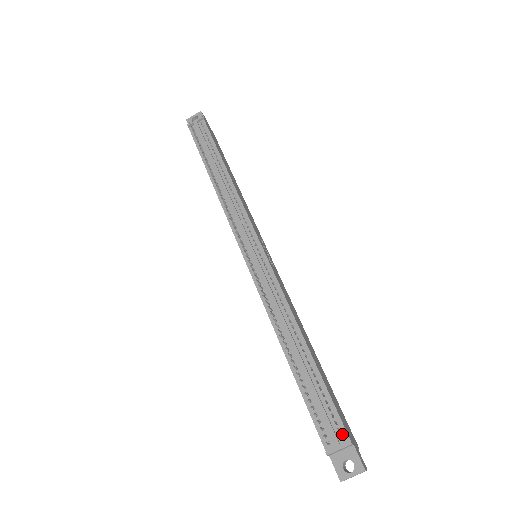
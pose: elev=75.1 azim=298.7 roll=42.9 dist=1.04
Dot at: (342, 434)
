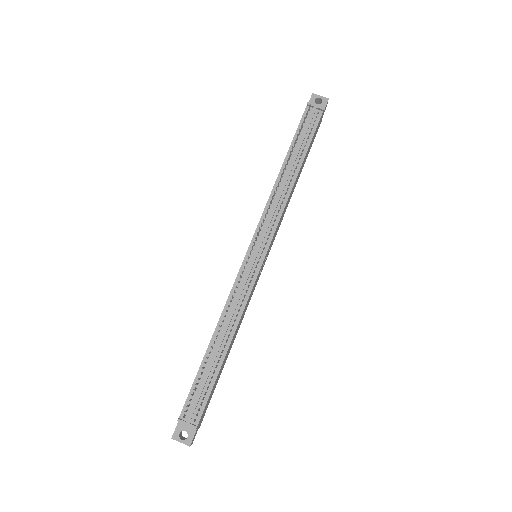
Dot at: (196, 418)
